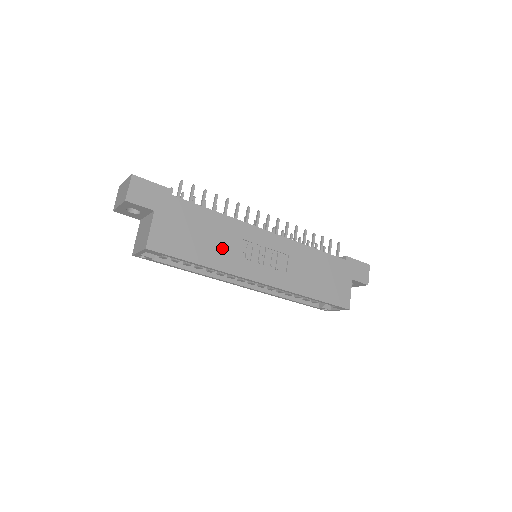
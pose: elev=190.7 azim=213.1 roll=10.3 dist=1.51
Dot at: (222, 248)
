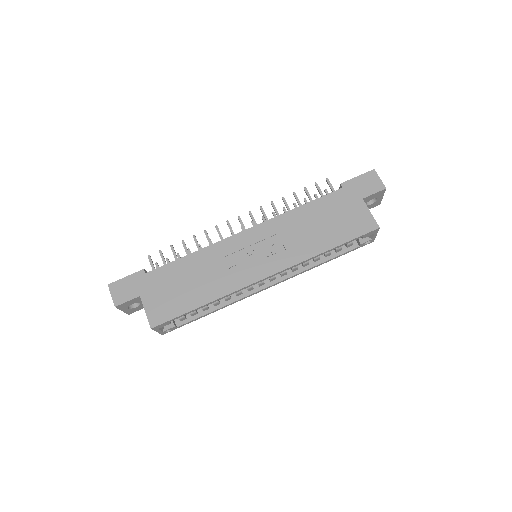
Dot at: (212, 278)
